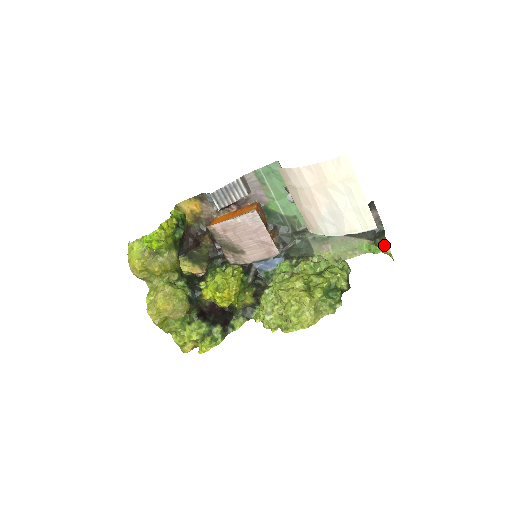
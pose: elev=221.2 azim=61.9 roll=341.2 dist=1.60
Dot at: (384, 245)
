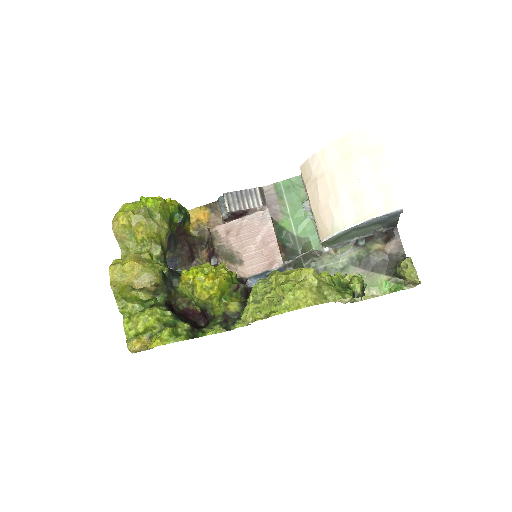
Dot at: (408, 263)
